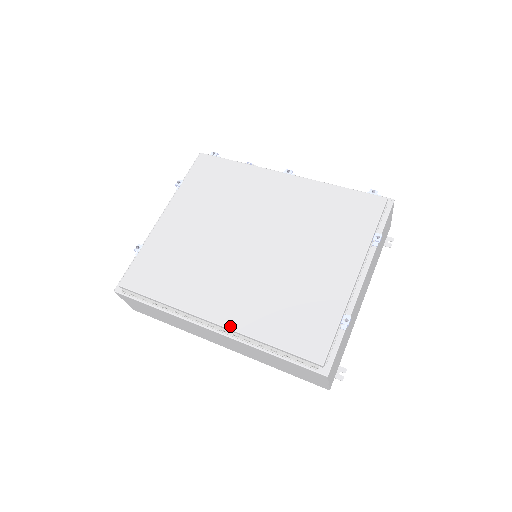
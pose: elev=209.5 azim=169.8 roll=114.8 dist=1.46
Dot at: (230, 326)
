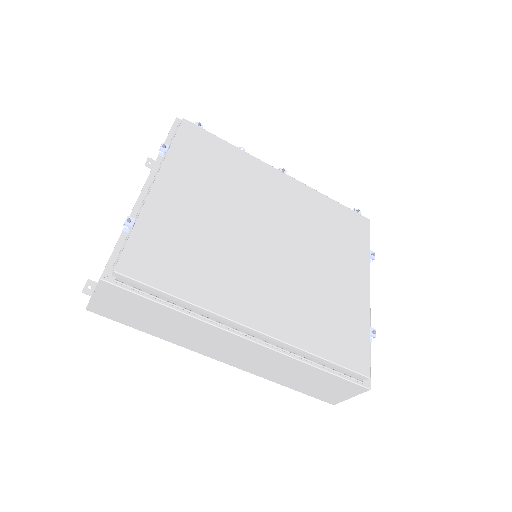
Dot at: (276, 335)
